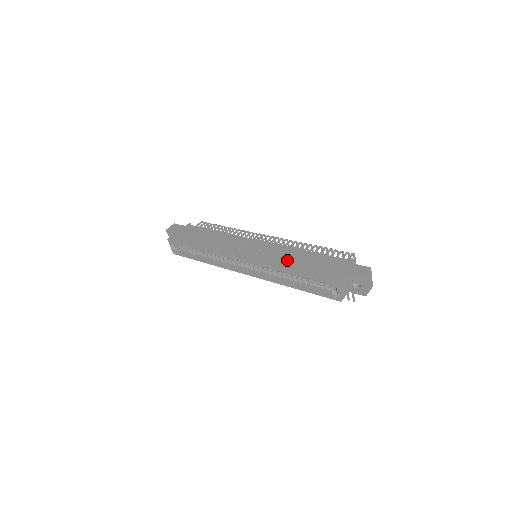
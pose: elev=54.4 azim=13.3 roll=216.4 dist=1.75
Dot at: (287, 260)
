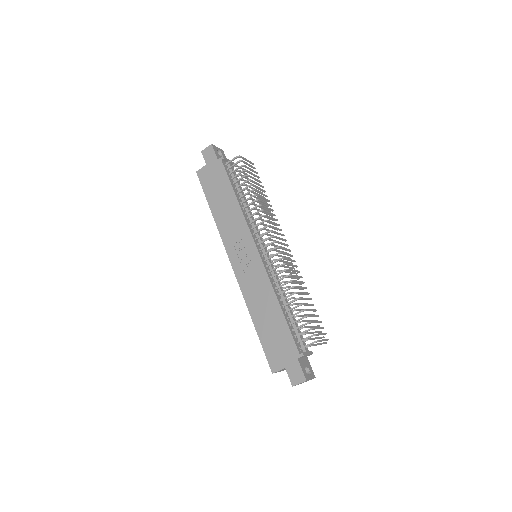
Dot at: (259, 305)
